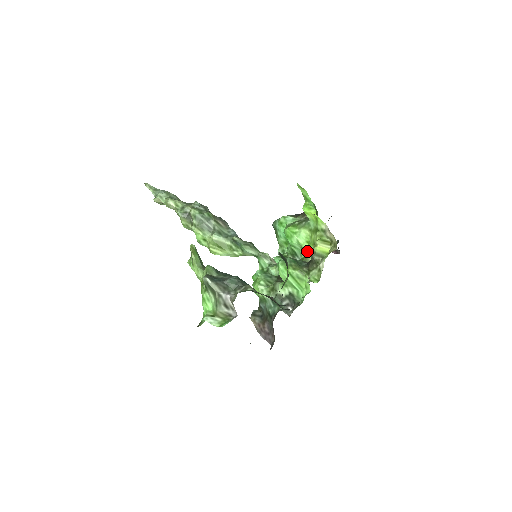
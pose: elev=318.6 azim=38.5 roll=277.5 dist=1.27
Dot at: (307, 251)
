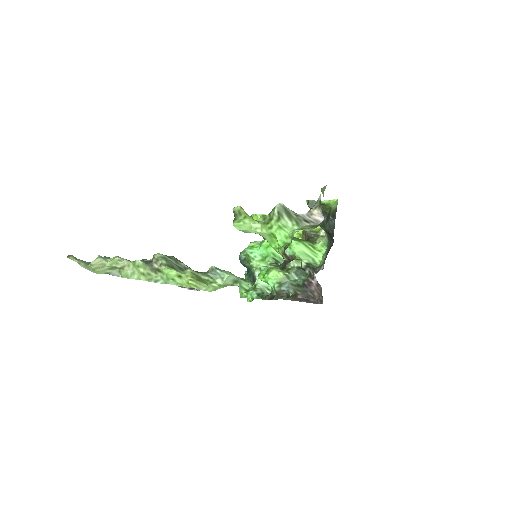
Dot at: occluded
